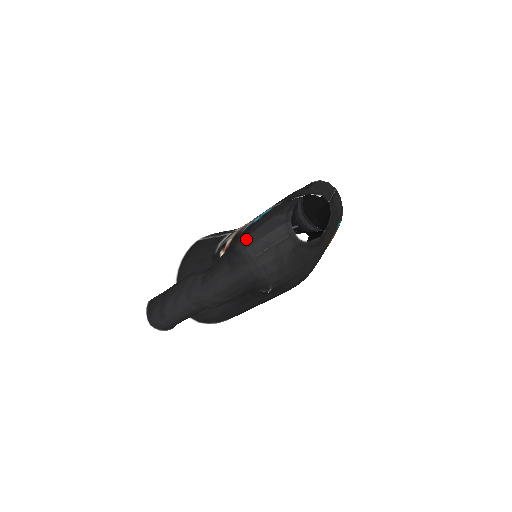
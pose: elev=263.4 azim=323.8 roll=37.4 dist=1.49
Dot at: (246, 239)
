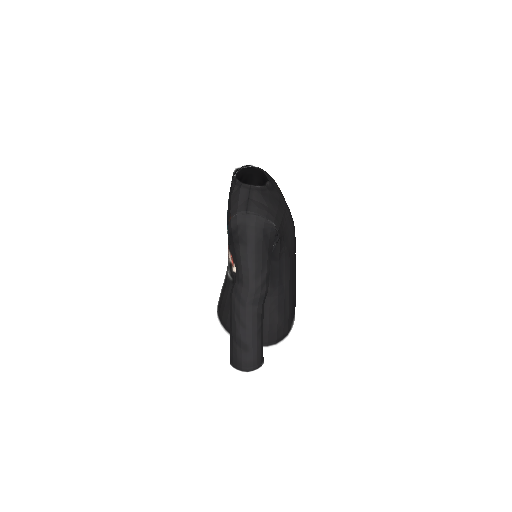
Dot at: (231, 216)
